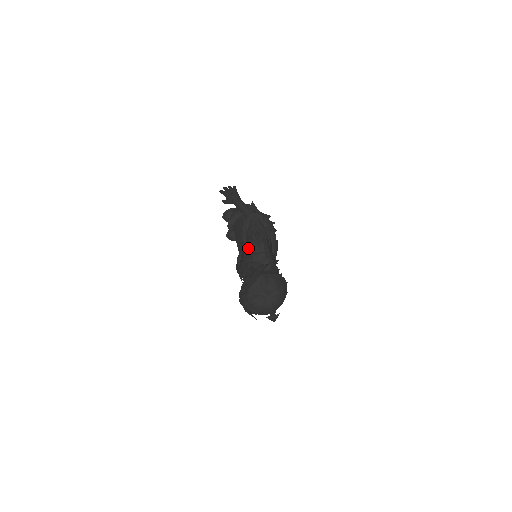
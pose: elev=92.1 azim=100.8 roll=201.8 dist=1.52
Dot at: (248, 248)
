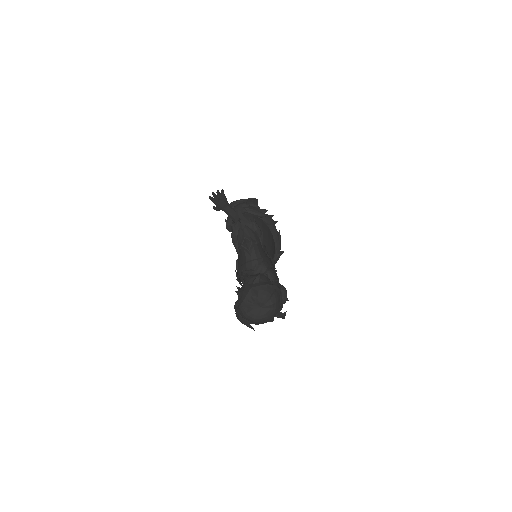
Dot at: (241, 256)
